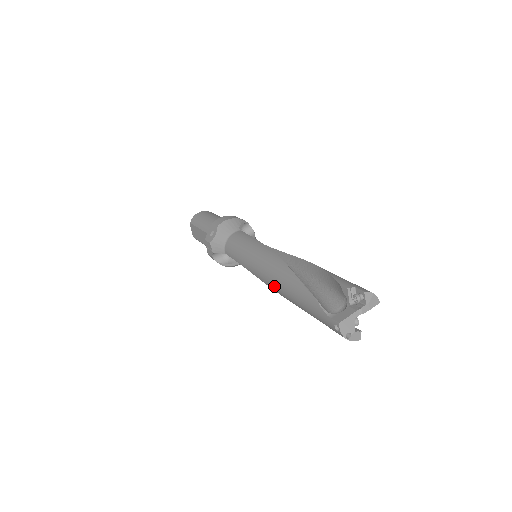
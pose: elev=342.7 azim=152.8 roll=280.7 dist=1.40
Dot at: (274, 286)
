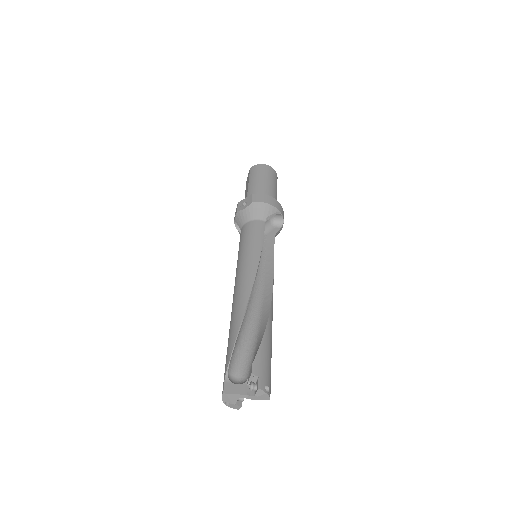
Dot at: (232, 305)
